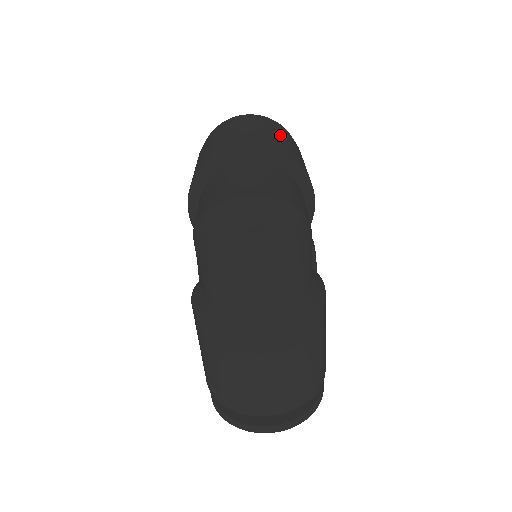
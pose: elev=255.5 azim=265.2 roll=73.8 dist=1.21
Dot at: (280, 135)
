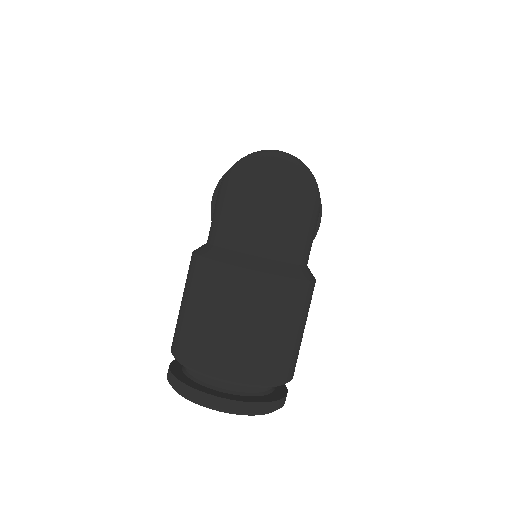
Dot at: occluded
